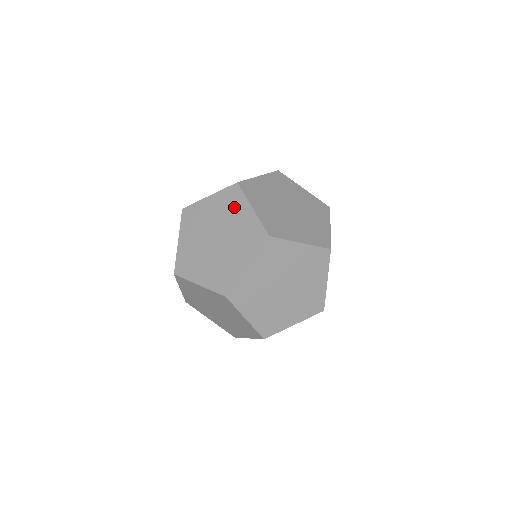
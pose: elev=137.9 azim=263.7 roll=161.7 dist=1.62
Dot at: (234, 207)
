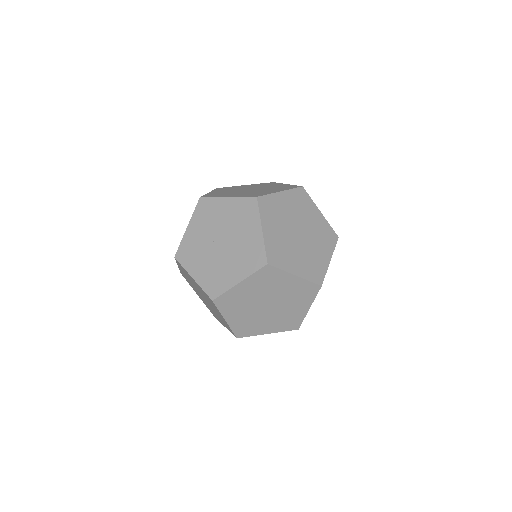
Dot at: (246, 220)
